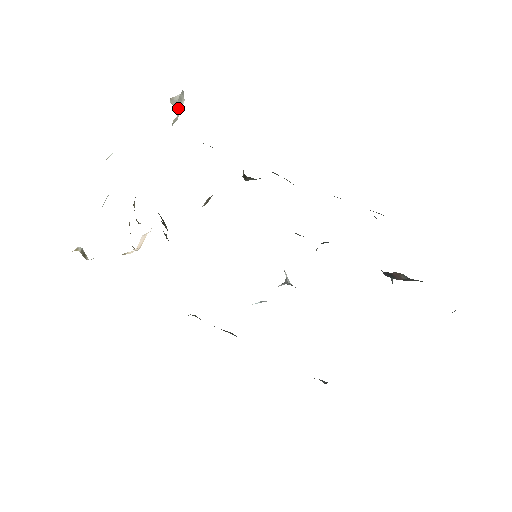
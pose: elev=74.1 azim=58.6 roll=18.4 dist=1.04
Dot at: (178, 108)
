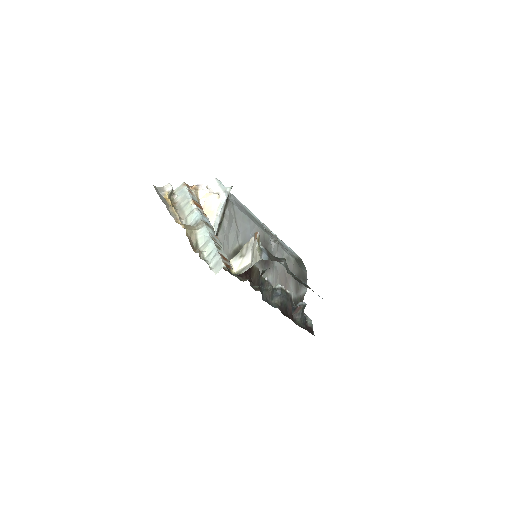
Dot at: (254, 243)
